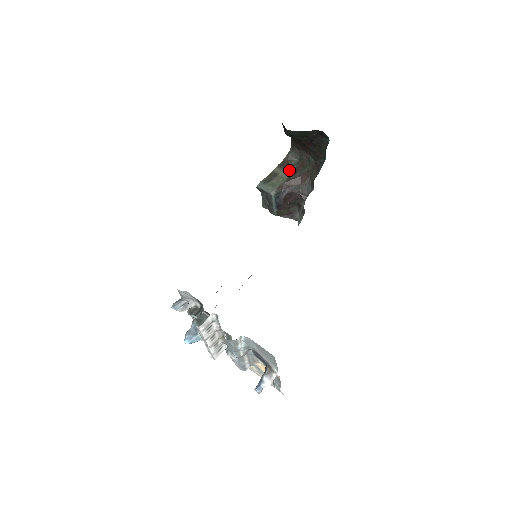
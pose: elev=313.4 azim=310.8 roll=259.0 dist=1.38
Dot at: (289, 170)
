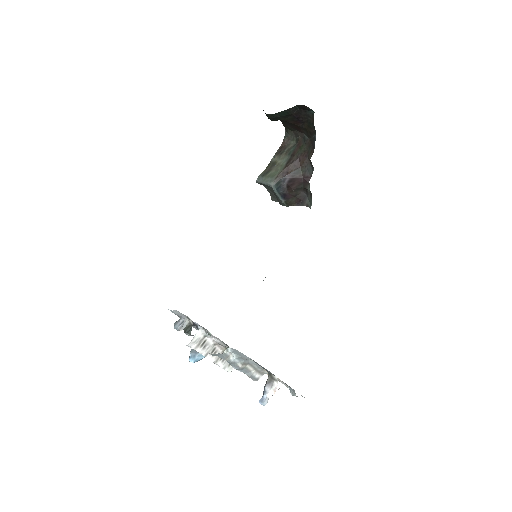
Dot at: (287, 155)
